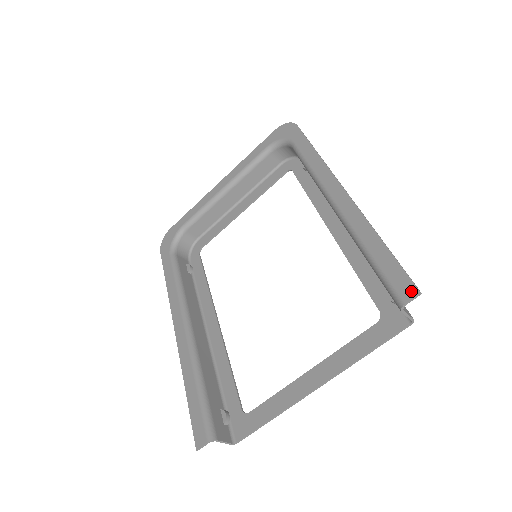
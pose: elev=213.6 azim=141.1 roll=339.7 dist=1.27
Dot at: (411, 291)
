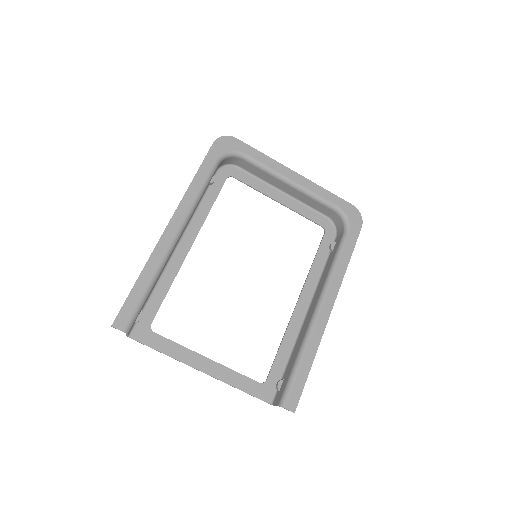
Dot at: (293, 407)
